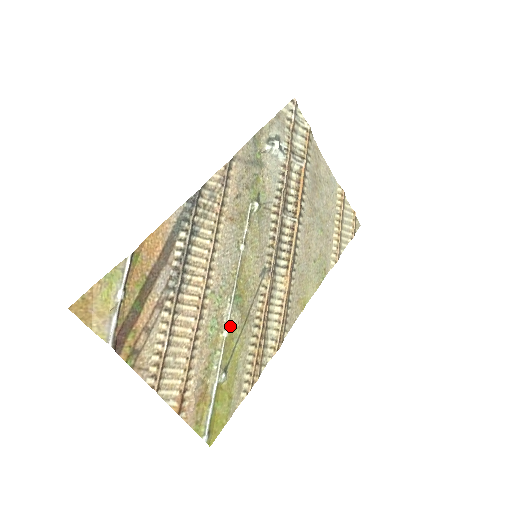
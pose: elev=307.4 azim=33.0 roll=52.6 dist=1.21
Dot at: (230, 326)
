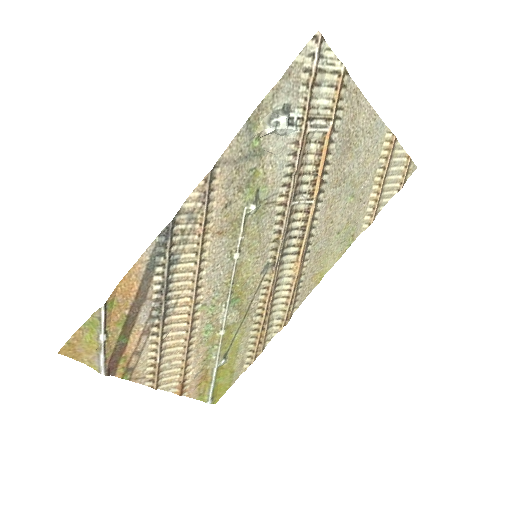
Dot at: (227, 325)
